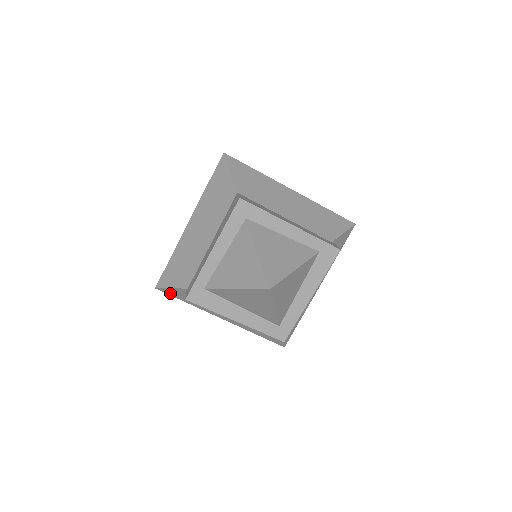
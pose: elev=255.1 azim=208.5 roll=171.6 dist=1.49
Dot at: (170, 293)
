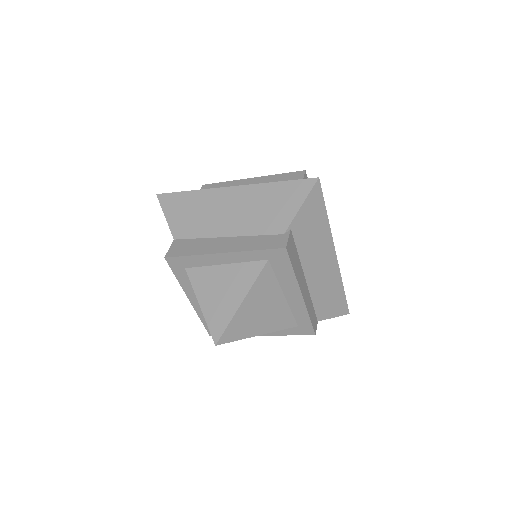
Dot at: occluded
